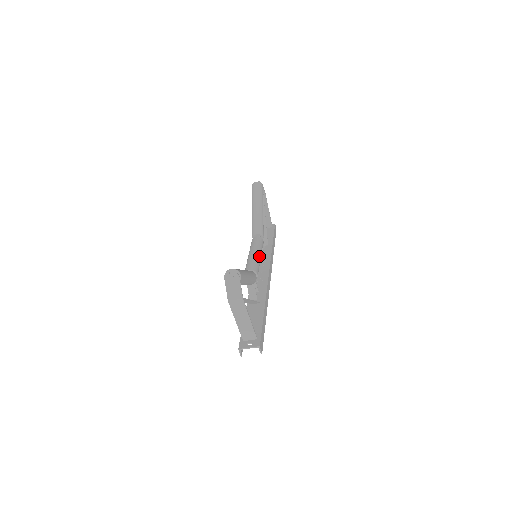
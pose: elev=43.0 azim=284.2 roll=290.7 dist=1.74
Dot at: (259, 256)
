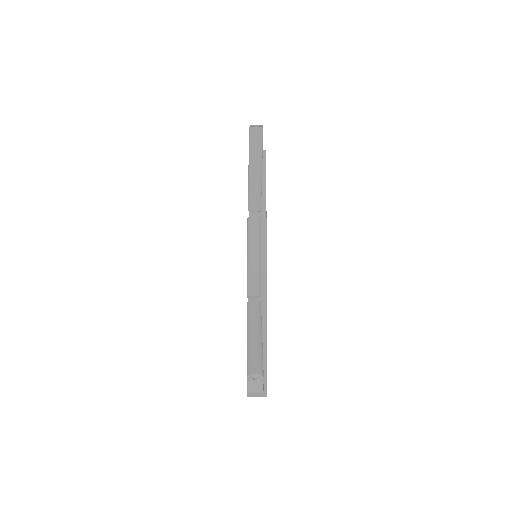
Dot at: (260, 260)
